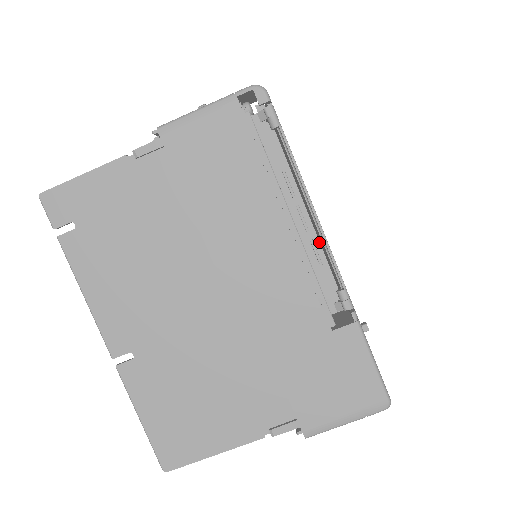
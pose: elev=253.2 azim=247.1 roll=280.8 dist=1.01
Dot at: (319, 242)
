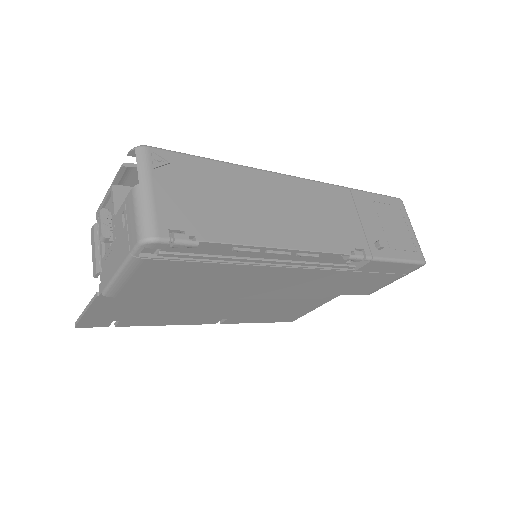
Dot at: occluded
